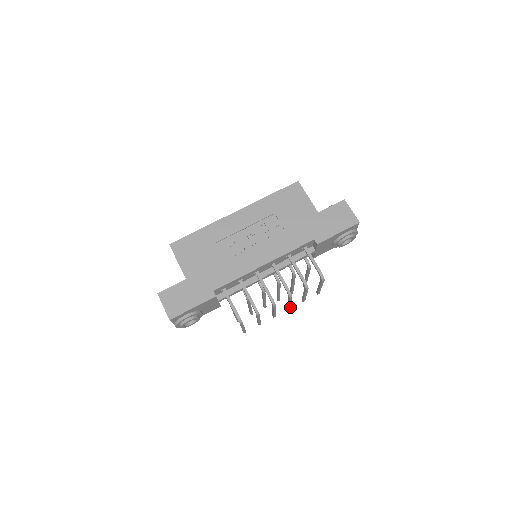
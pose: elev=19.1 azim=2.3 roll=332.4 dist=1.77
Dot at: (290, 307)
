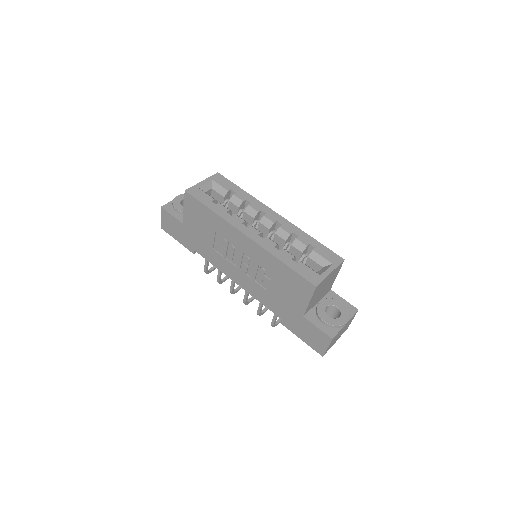
Dot at: occluded
